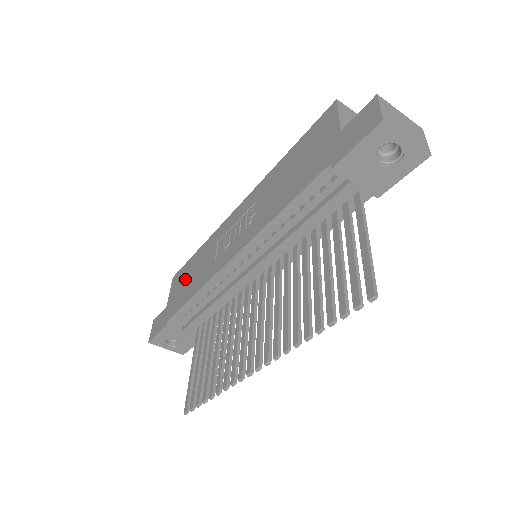
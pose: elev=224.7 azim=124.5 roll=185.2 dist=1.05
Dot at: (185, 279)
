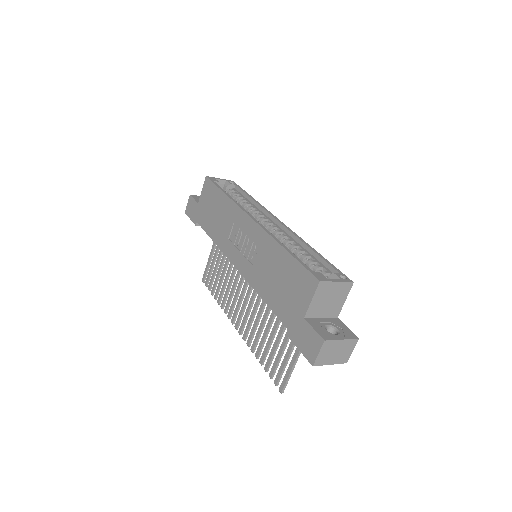
Dot at: (211, 206)
